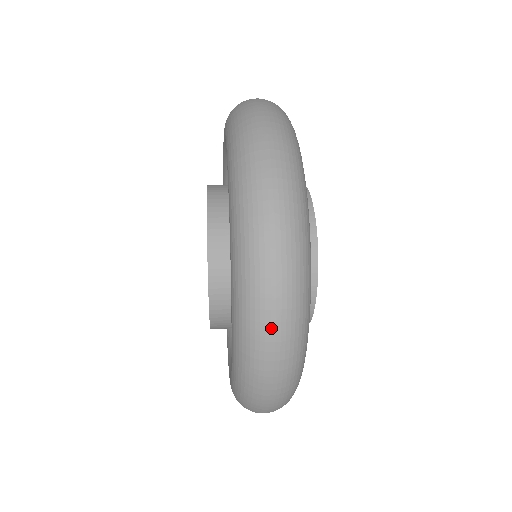
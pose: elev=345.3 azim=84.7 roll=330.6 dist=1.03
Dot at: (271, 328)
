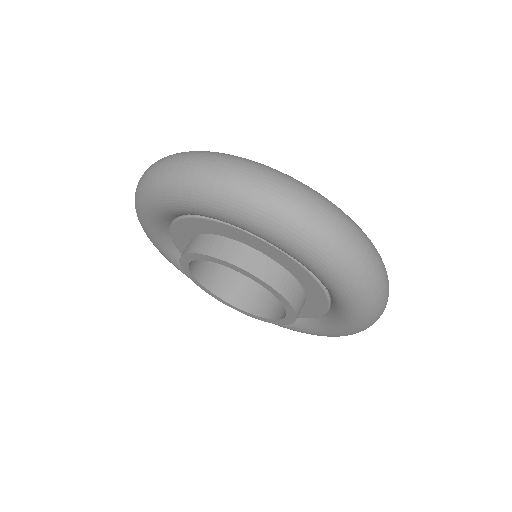
Dot at: (384, 309)
